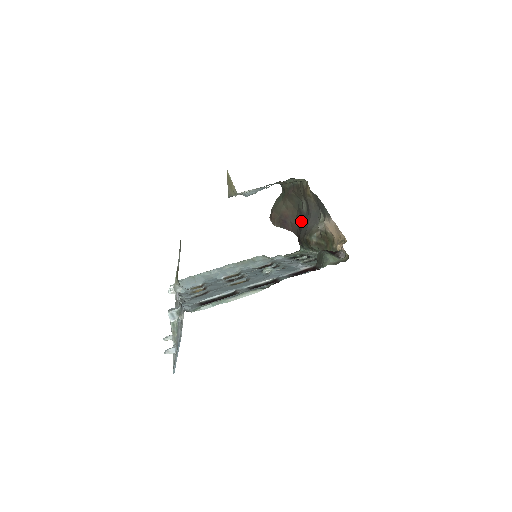
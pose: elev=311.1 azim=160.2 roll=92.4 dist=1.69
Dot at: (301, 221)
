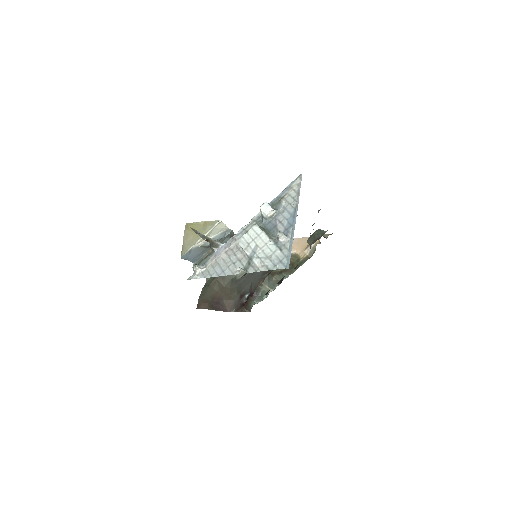
Dot at: (244, 284)
